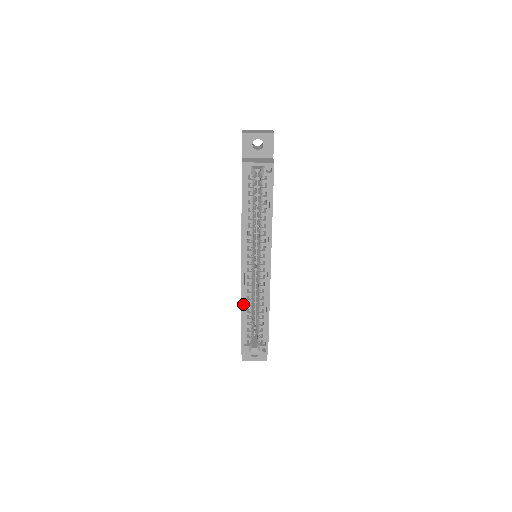
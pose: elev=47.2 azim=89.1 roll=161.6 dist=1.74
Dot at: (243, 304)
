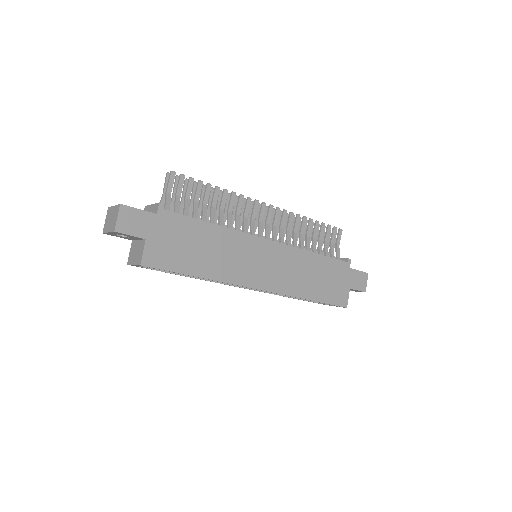
Dot at: (279, 295)
